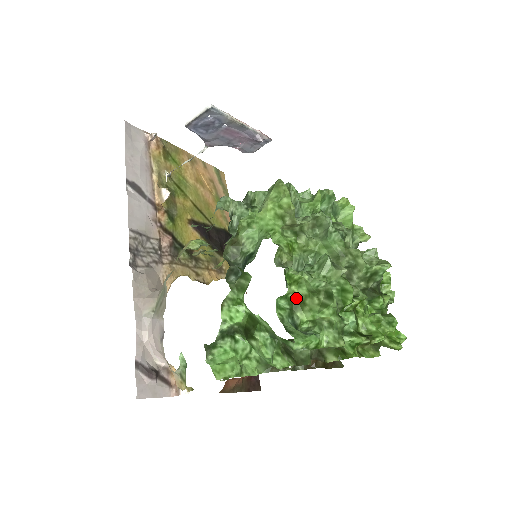
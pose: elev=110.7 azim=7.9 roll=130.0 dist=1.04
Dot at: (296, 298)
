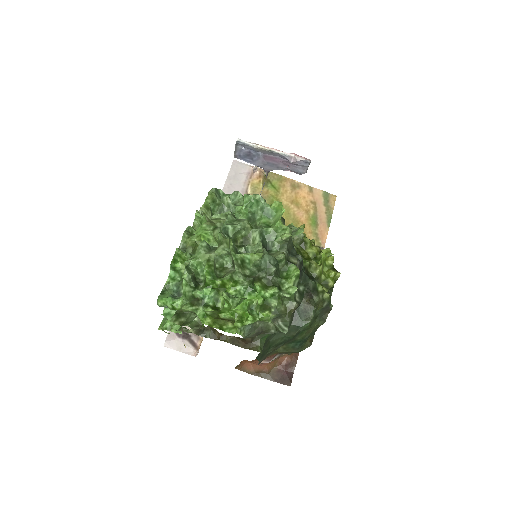
Dot at: occluded
